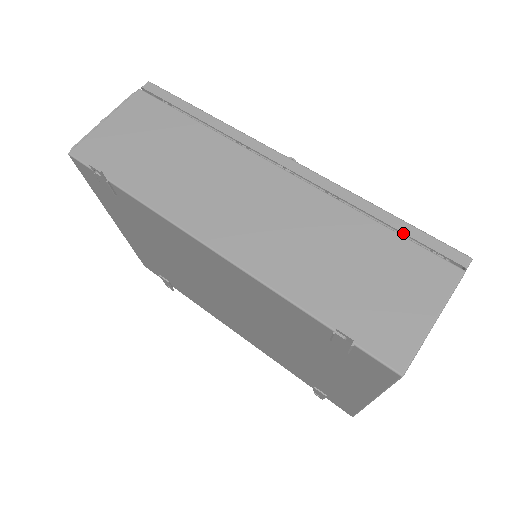
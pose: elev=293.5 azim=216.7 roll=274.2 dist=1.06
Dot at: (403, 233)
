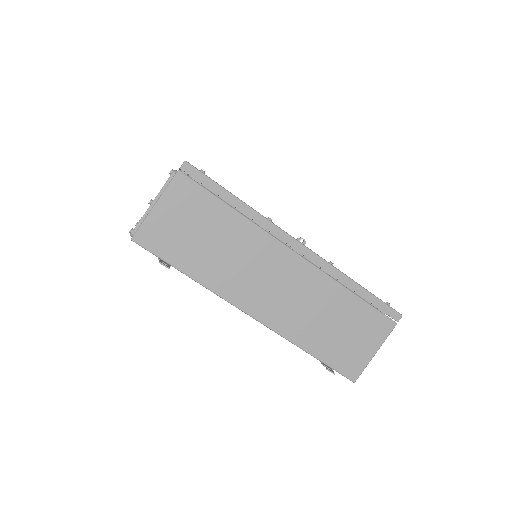
Dot at: occluded
